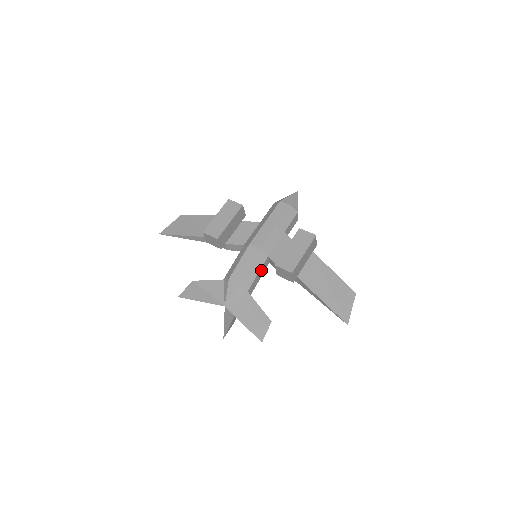
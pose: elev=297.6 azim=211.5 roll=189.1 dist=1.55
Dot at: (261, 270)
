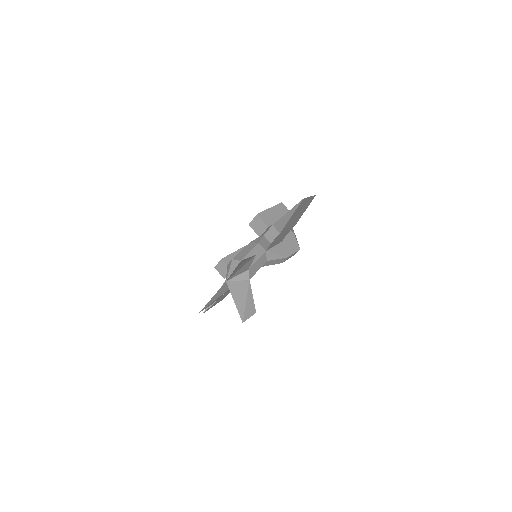
Dot at: (255, 252)
